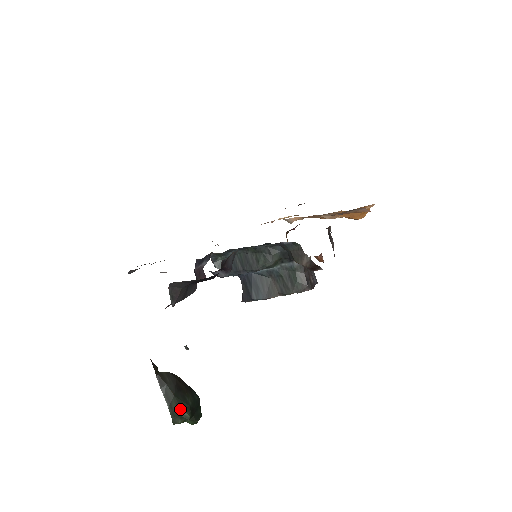
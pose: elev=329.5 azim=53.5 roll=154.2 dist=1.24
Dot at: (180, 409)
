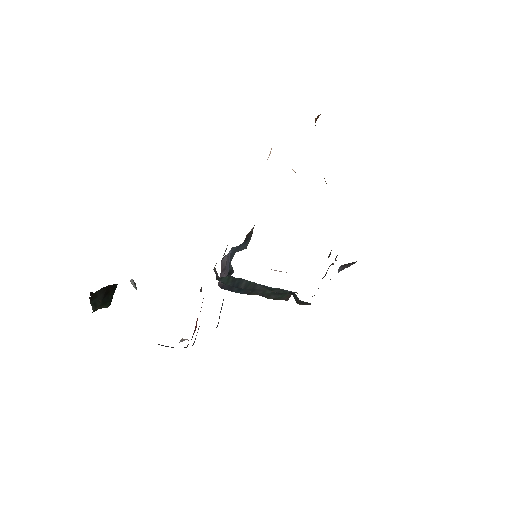
Dot at: (102, 306)
